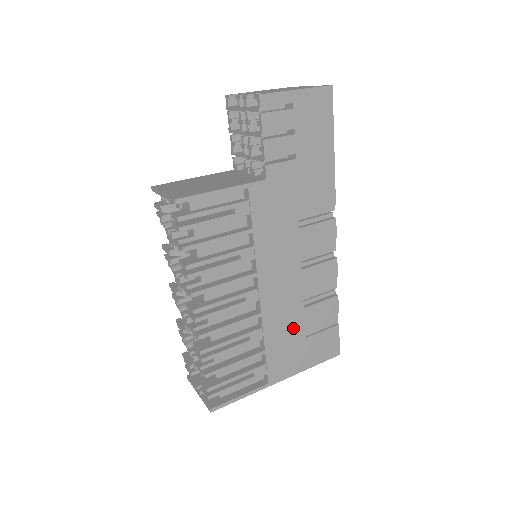
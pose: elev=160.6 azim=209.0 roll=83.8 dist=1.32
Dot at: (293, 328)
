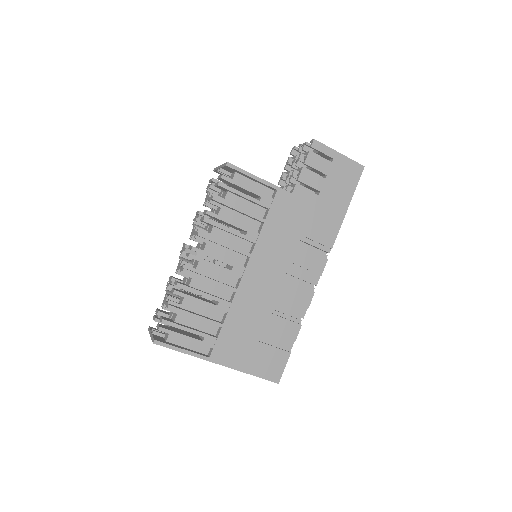
Dot at: (254, 323)
